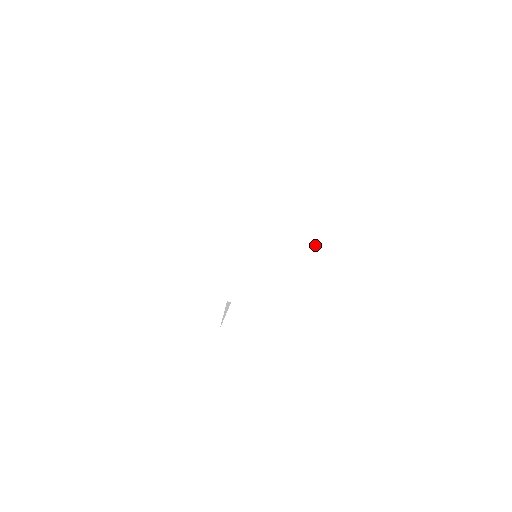
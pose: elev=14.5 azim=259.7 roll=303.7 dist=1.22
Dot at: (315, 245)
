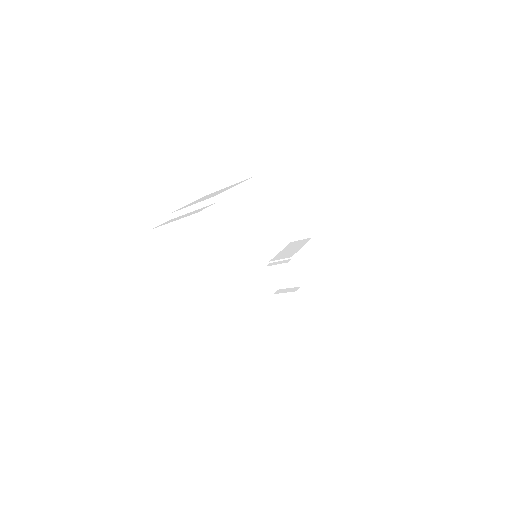
Dot at: occluded
